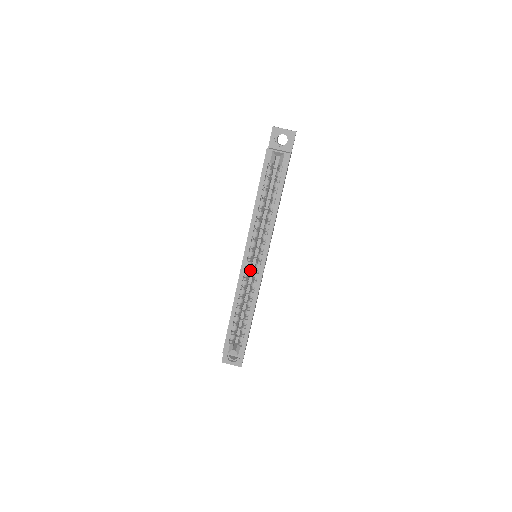
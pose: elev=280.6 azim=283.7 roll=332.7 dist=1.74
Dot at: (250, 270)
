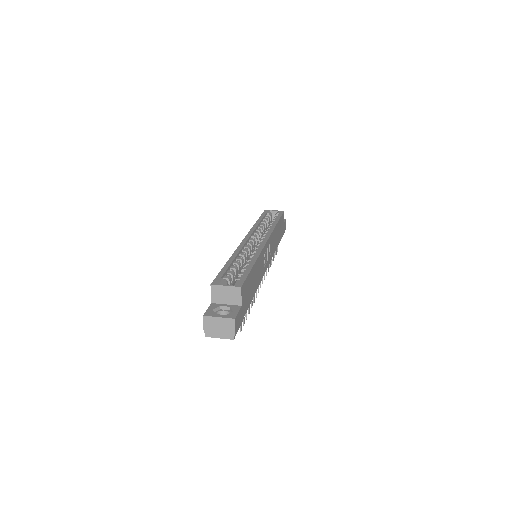
Dot at: occluded
